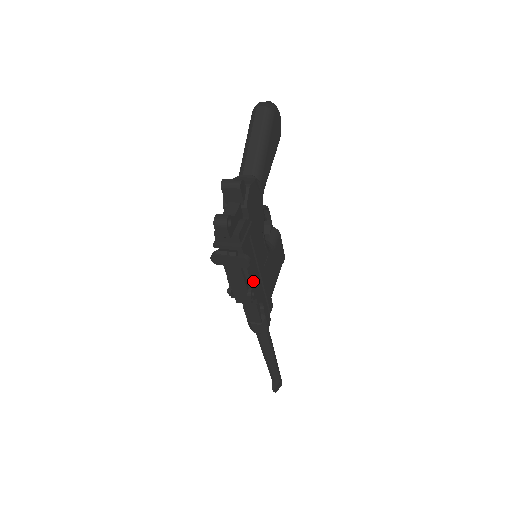
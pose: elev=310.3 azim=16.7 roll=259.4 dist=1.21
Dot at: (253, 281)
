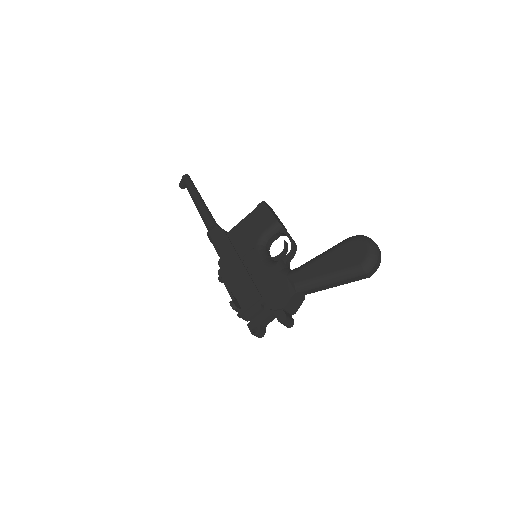
Dot at: occluded
